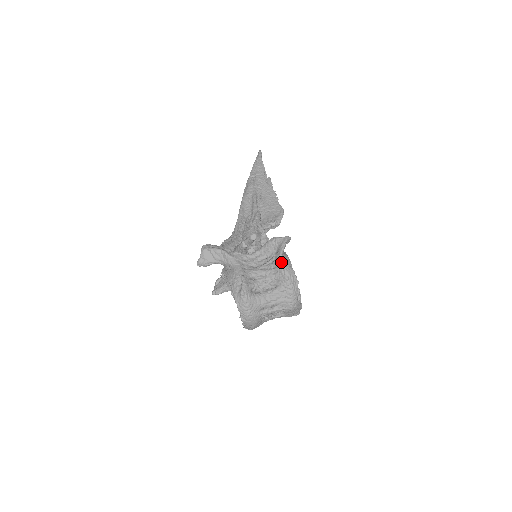
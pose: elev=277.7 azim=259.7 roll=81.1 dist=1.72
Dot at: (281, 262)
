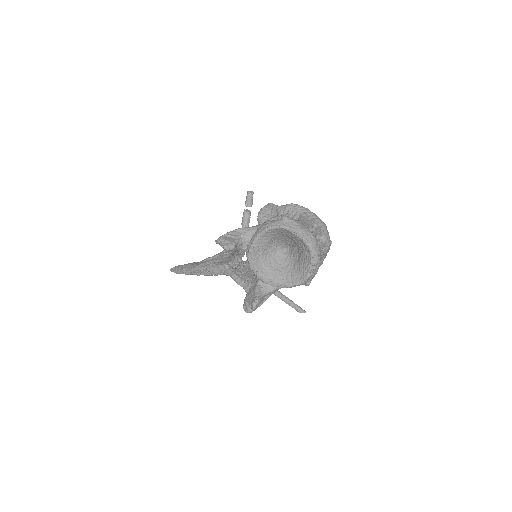
Dot at: (283, 205)
